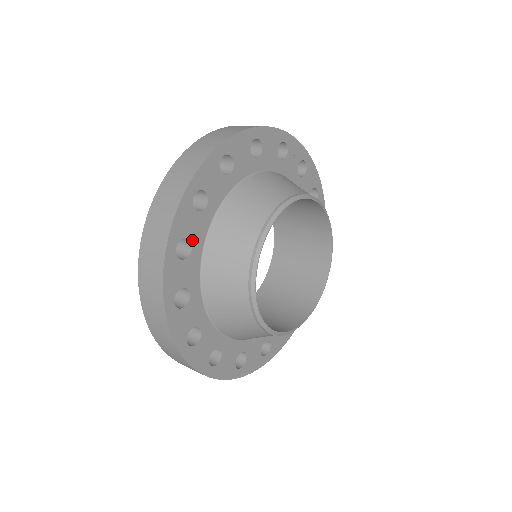
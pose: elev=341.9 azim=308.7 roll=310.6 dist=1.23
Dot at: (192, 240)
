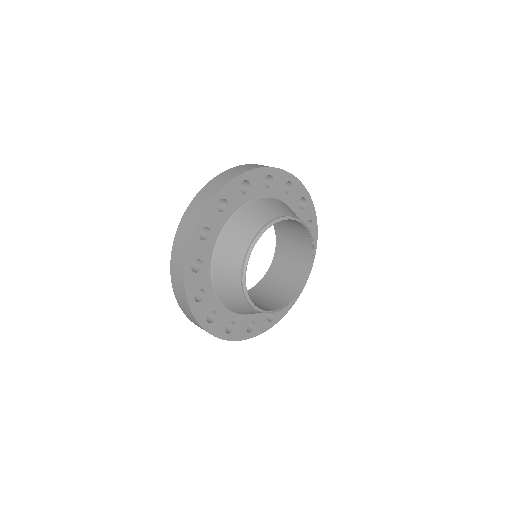
Dot at: (203, 288)
